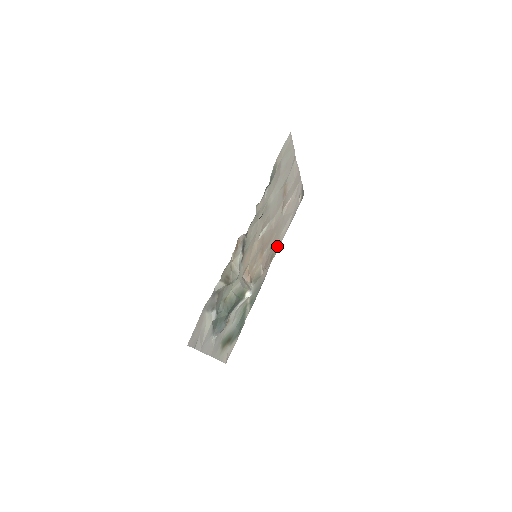
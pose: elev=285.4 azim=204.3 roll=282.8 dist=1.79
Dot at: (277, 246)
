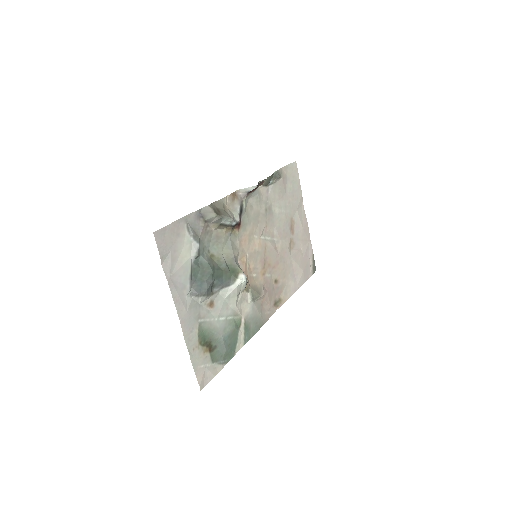
Dot at: (284, 295)
